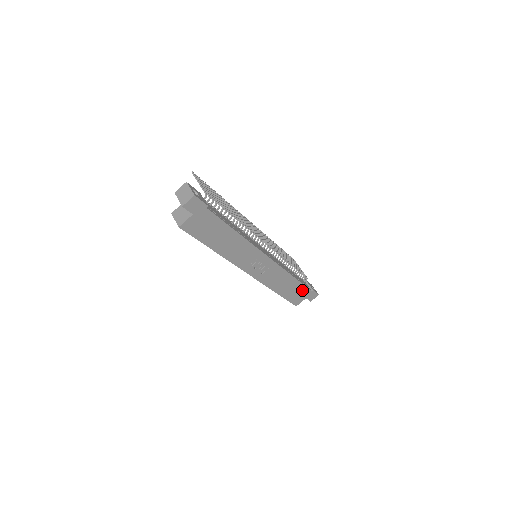
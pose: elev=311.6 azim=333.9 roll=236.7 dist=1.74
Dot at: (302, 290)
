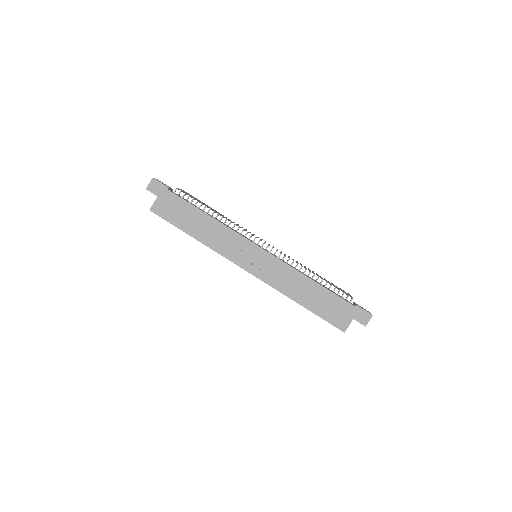
Dot at: (338, 303)
